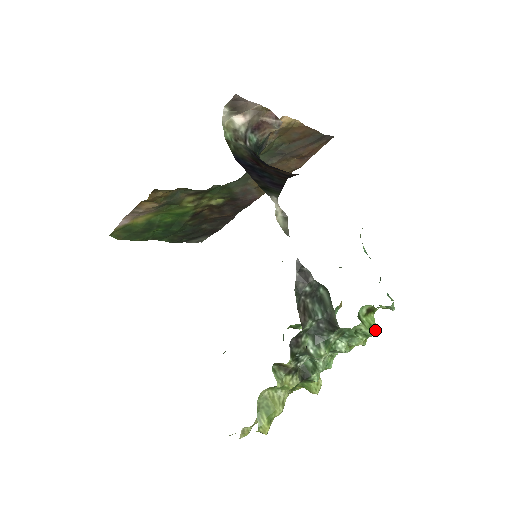
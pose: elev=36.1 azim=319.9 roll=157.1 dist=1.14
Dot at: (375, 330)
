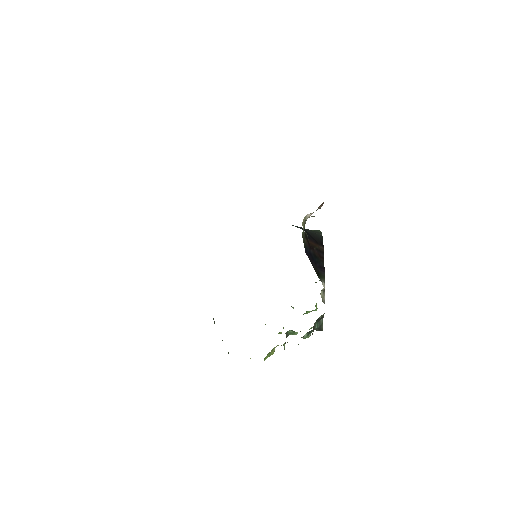
Dot at: occluded
